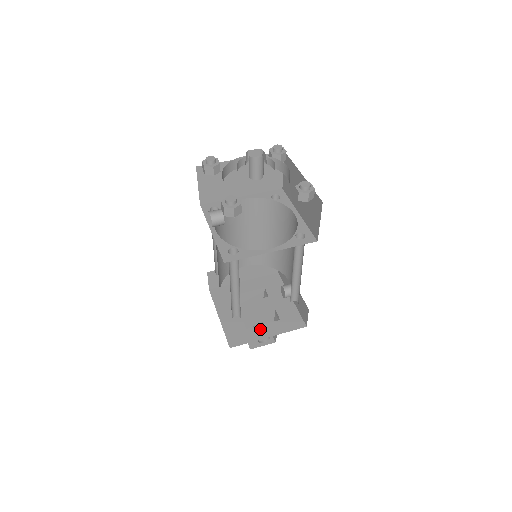
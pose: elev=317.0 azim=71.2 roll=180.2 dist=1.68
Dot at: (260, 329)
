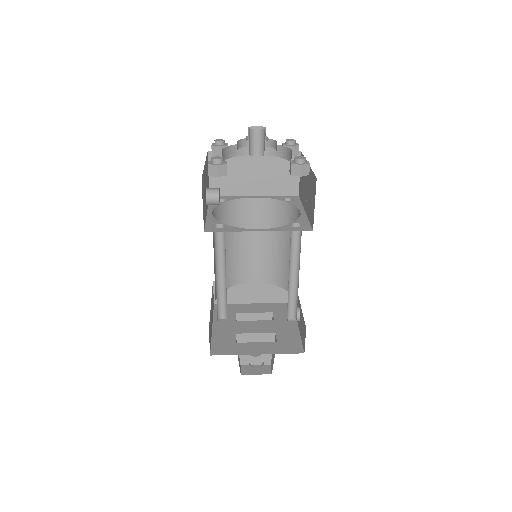
Dot at: (251, 345)
